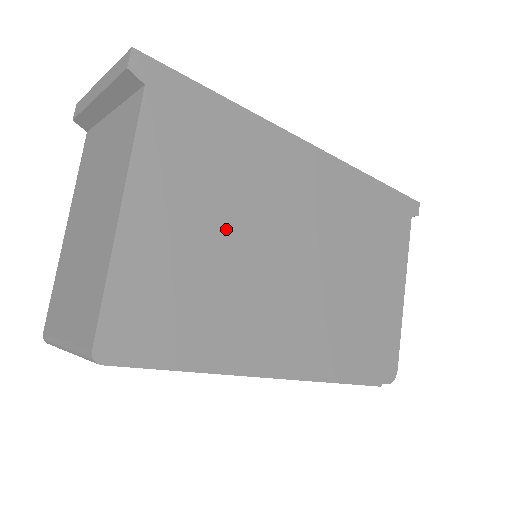
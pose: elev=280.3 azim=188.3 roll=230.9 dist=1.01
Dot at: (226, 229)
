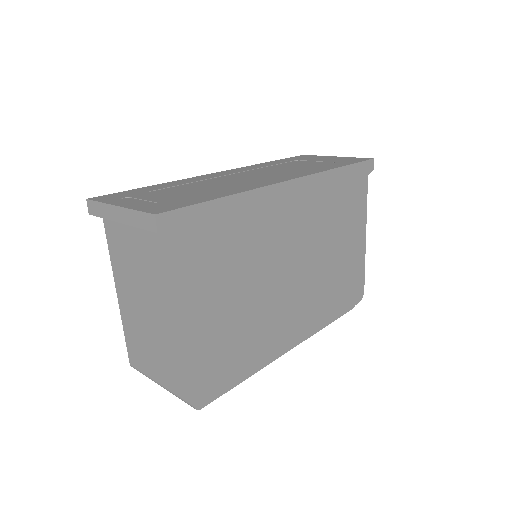
Dot at: (246, 288)
